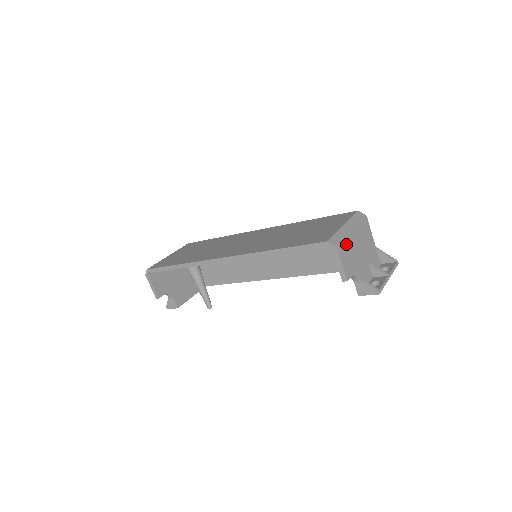
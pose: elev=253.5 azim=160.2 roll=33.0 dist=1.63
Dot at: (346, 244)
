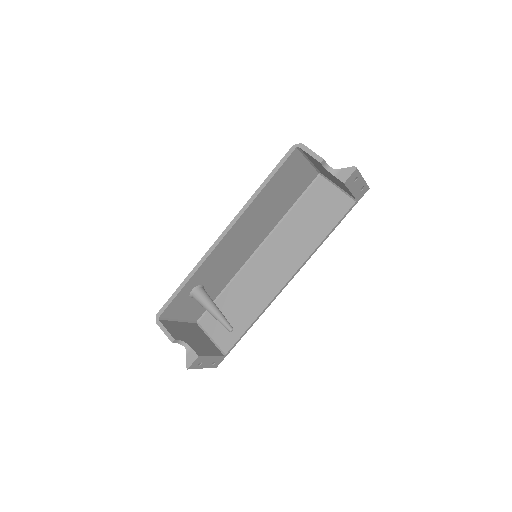
Dot at: occluded
